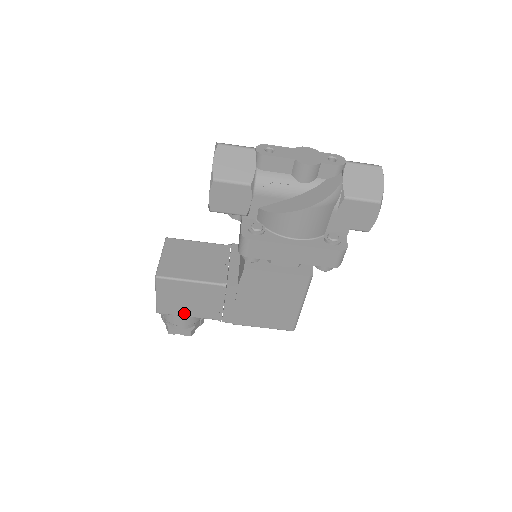
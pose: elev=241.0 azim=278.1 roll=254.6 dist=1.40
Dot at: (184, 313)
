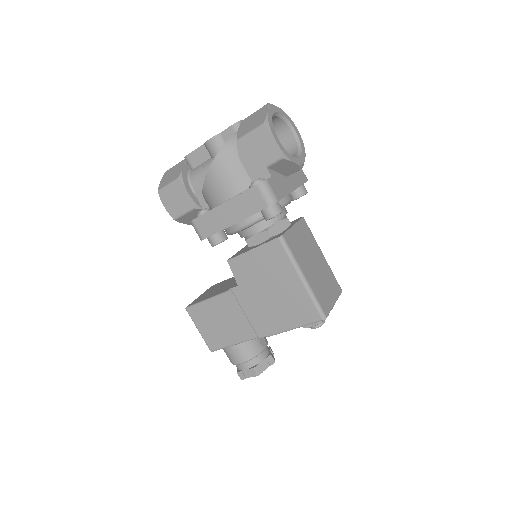
Dot at: (227, 342)
